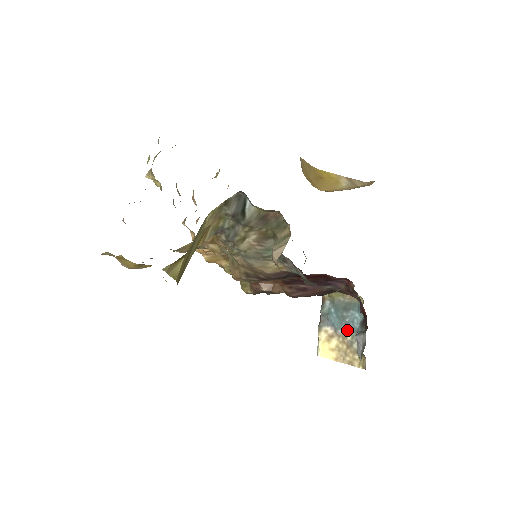
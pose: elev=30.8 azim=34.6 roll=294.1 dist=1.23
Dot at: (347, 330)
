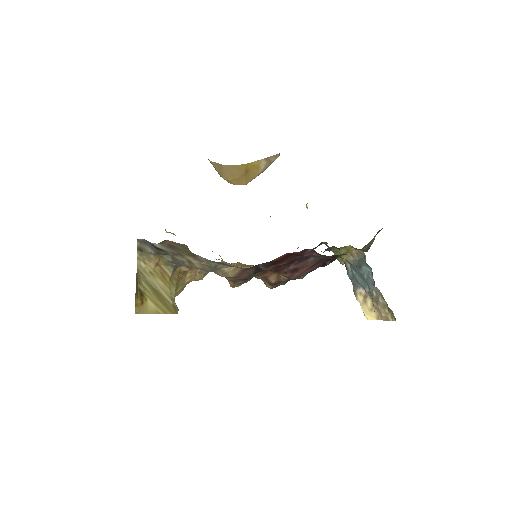
Dot at: (370, 287)
